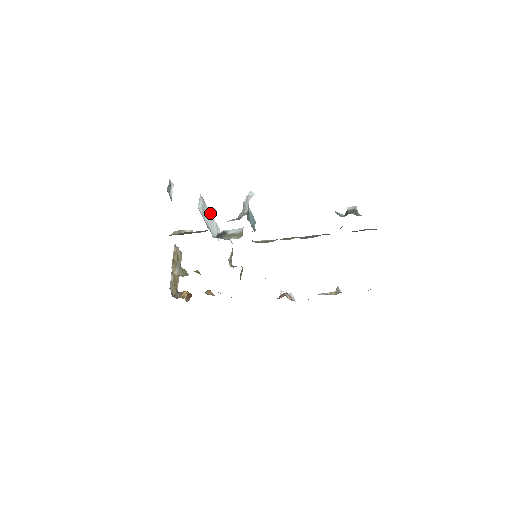
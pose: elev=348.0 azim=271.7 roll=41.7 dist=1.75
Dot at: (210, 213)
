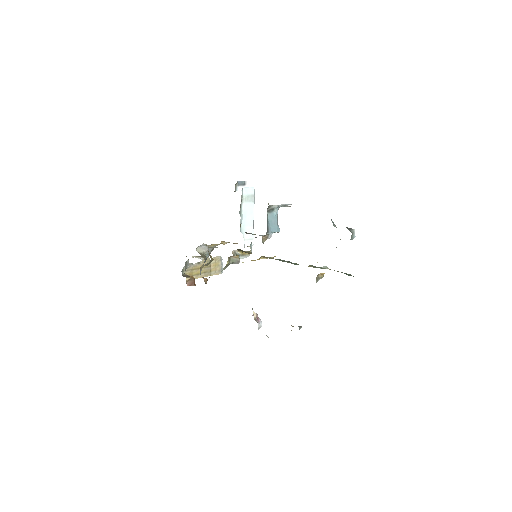
Dot at: (253, 216)
